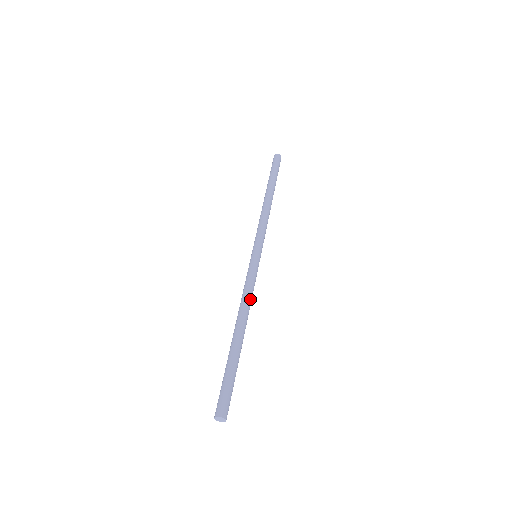
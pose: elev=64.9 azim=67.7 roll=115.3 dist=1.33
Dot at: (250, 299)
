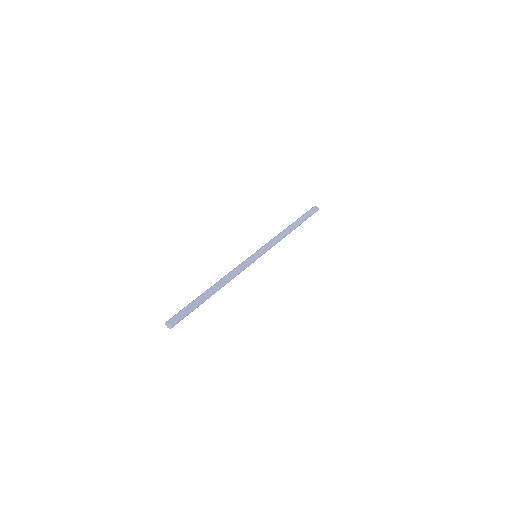
Dot at: (233, 275)
